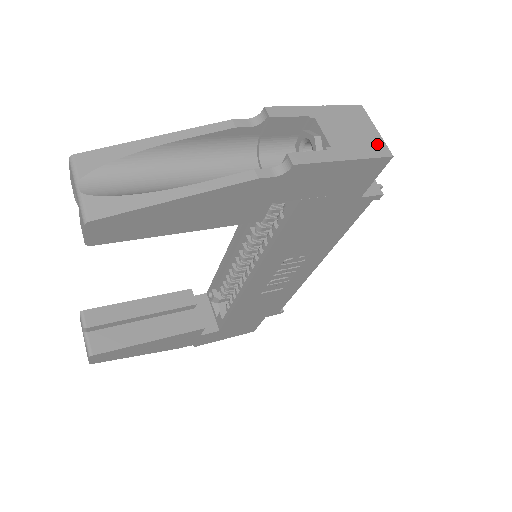
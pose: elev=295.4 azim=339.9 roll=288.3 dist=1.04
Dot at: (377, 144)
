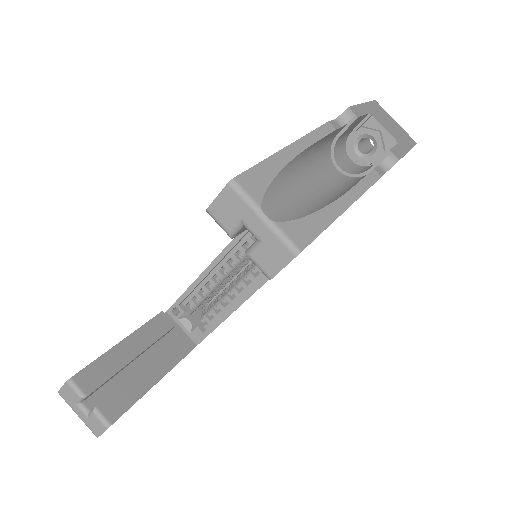
Dot at: (406, 134)
